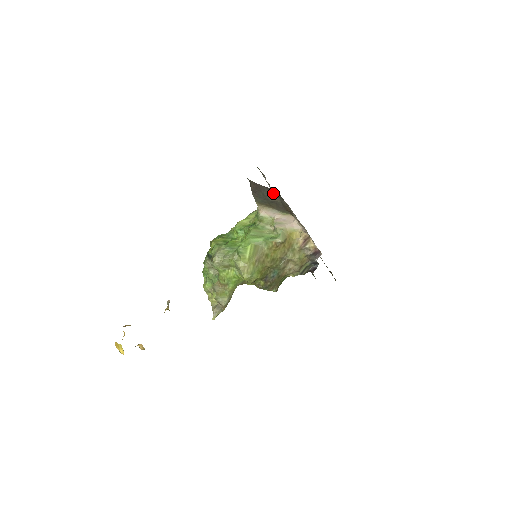
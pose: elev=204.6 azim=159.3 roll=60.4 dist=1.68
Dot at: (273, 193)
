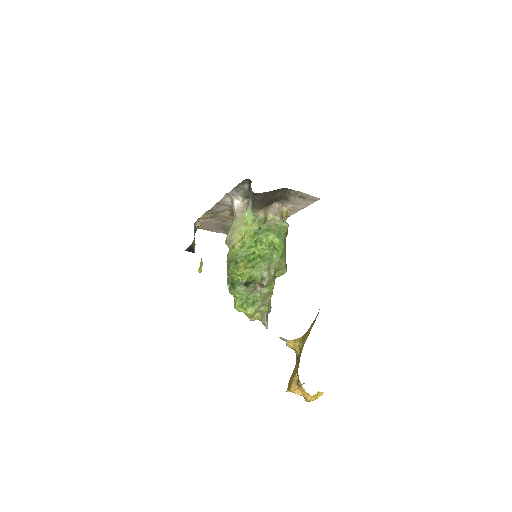
Dot at: occluded
